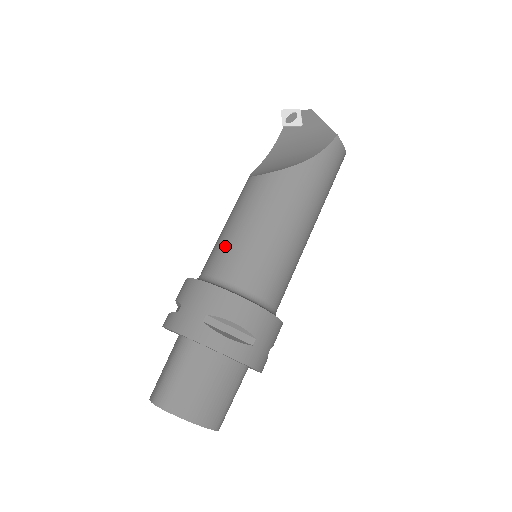
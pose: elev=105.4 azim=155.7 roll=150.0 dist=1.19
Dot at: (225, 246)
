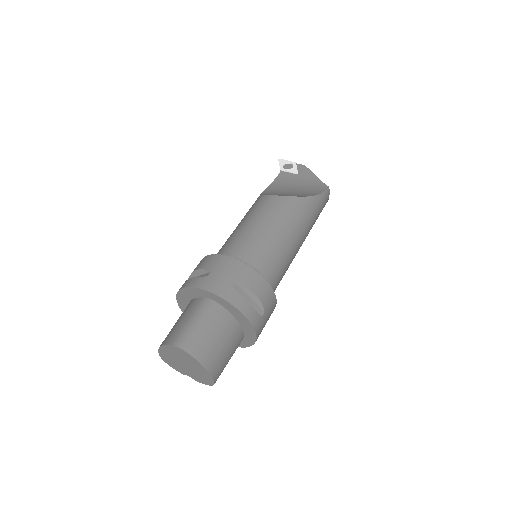
Dot at: (247, 238)
